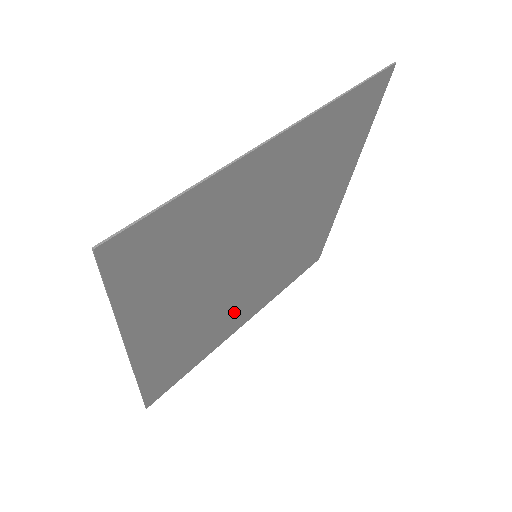
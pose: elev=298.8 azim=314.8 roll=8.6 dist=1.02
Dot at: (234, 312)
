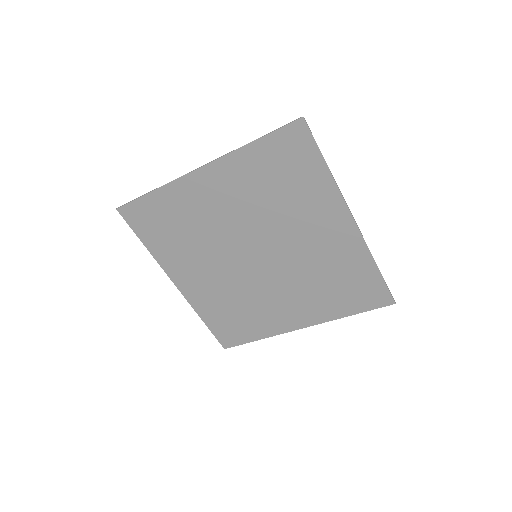
Dot at: (272, 304)
